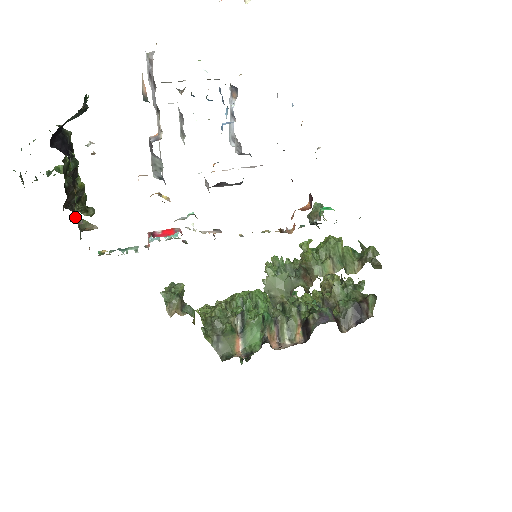
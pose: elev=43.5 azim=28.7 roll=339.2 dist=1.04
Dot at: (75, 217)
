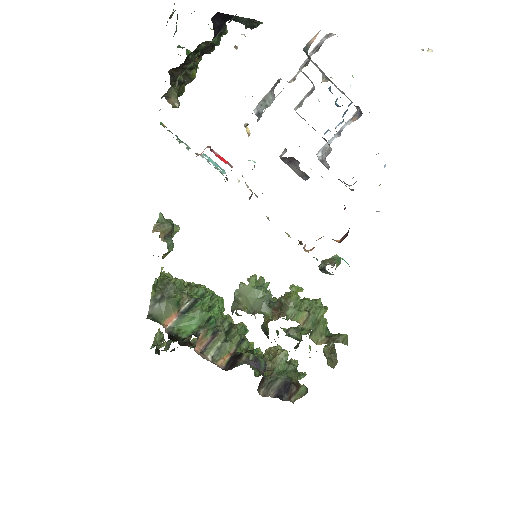
Dot at: (174, 80)
